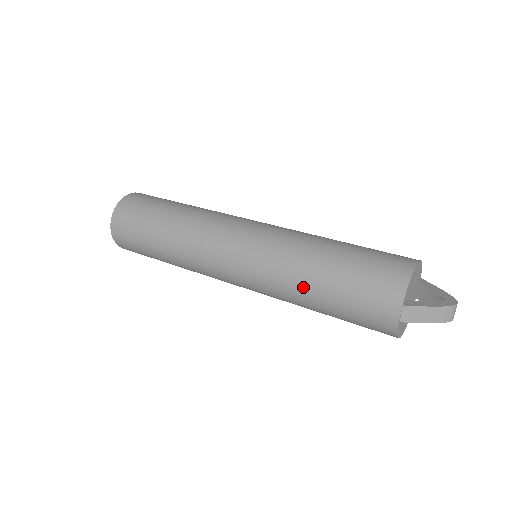
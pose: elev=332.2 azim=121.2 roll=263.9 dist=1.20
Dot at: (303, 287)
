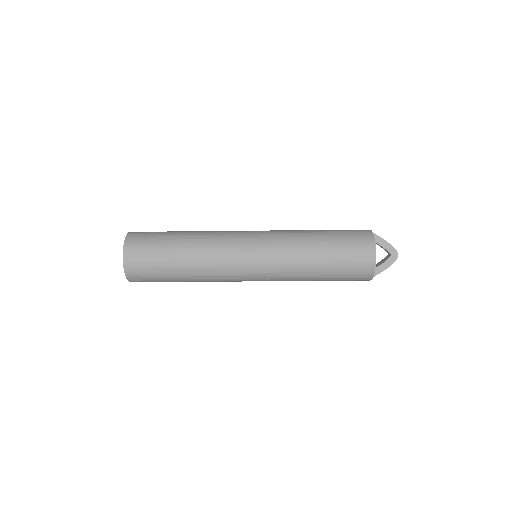
Dot at: (307, 230)
